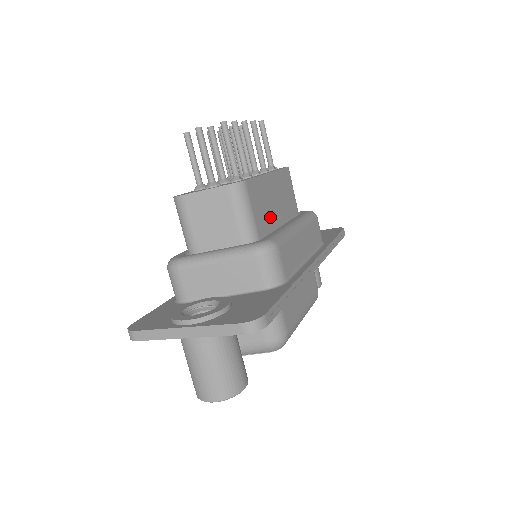
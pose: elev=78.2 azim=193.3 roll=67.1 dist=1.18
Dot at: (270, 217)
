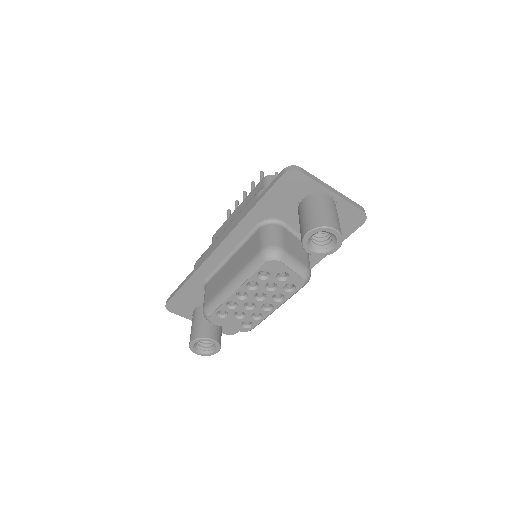
Dot at: occluded
